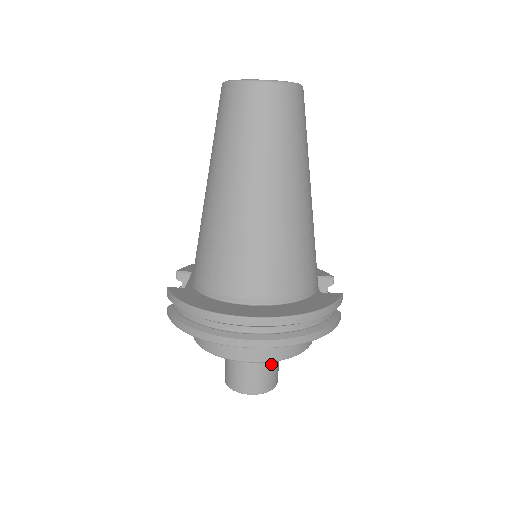
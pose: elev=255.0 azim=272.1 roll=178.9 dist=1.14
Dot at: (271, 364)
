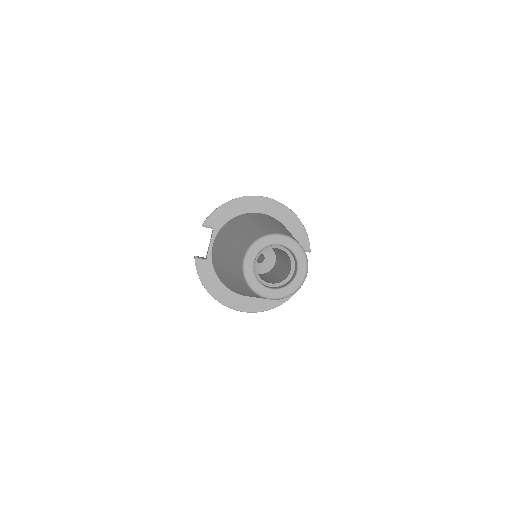
Dot at: occluded
